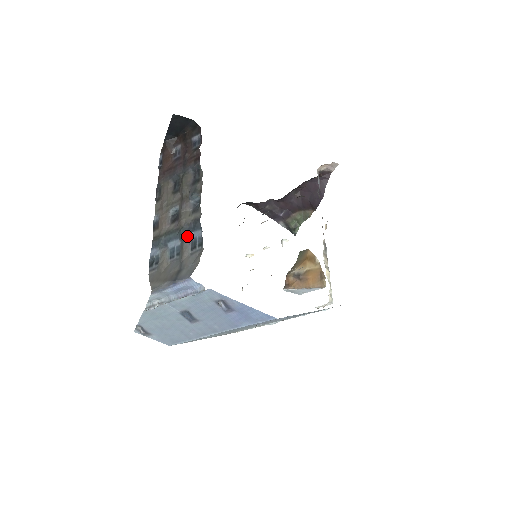
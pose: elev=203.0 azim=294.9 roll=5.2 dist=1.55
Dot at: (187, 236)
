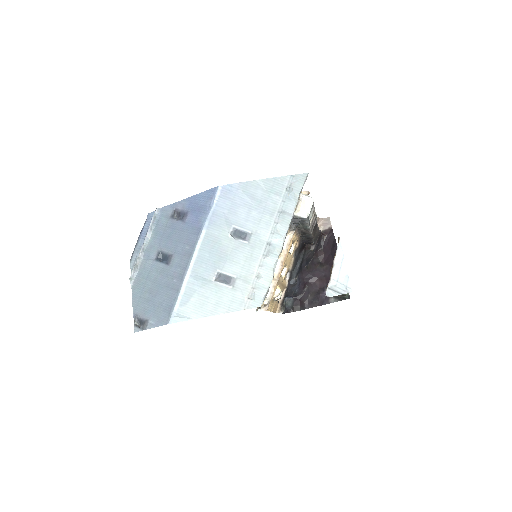
Dot at: occluded
